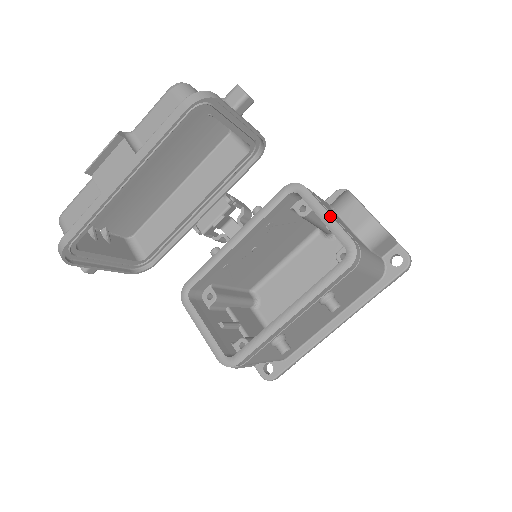
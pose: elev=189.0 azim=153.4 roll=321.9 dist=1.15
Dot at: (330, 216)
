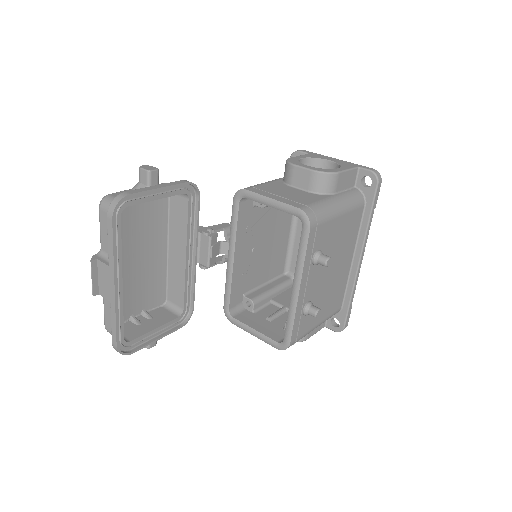
Dot at: (274, 200)
